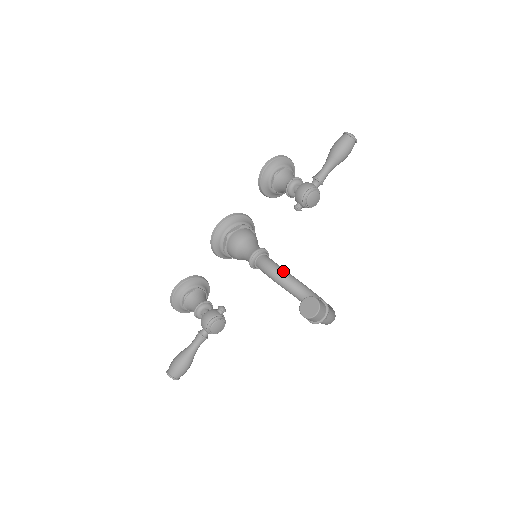
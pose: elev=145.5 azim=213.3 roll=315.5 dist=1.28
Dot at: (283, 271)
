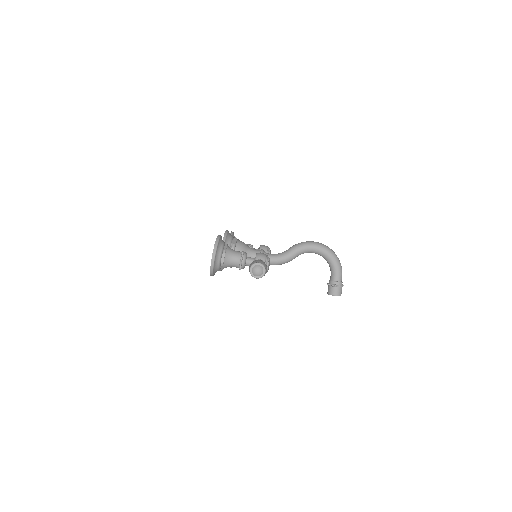
Dot at: (286, 261)
